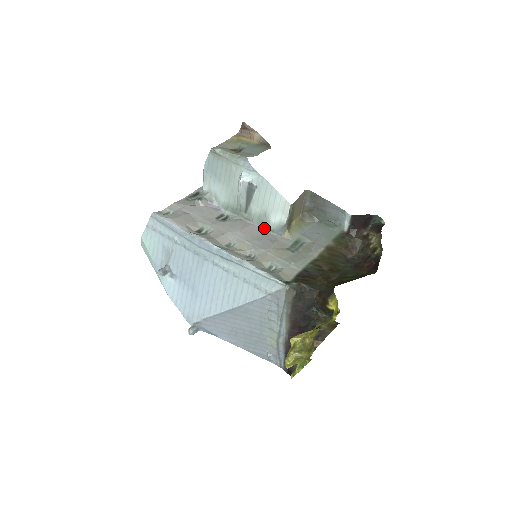
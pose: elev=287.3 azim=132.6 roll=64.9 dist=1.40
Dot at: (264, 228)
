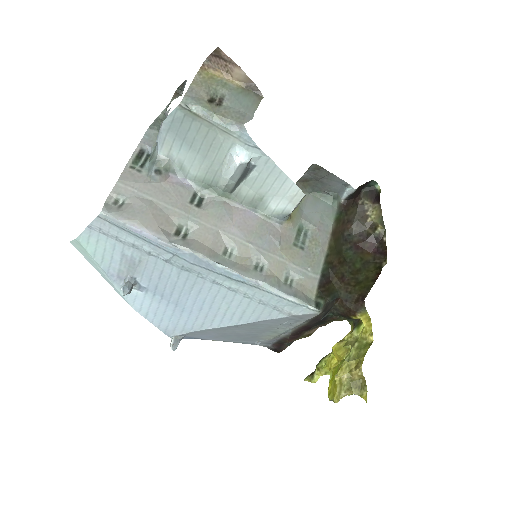
Dot at: (258, 214)
